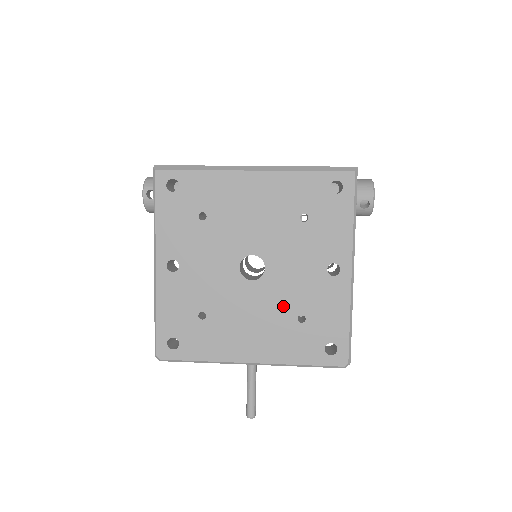
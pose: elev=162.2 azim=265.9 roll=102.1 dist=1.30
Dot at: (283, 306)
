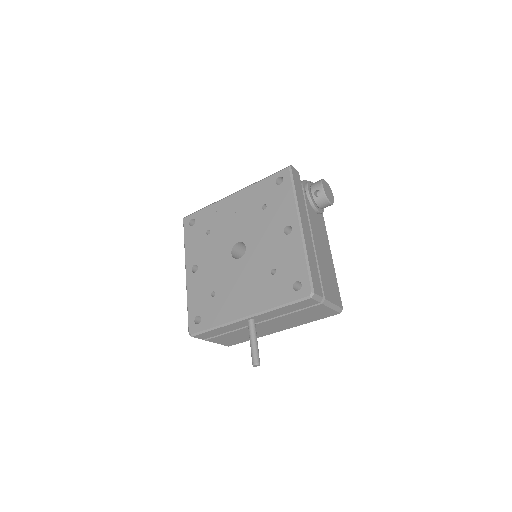
Dot at: (260, 268)
